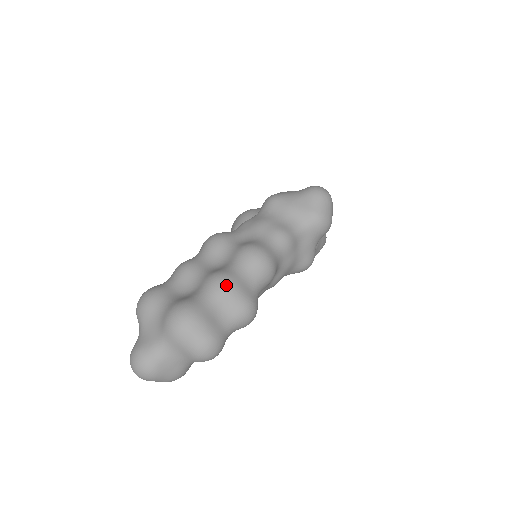
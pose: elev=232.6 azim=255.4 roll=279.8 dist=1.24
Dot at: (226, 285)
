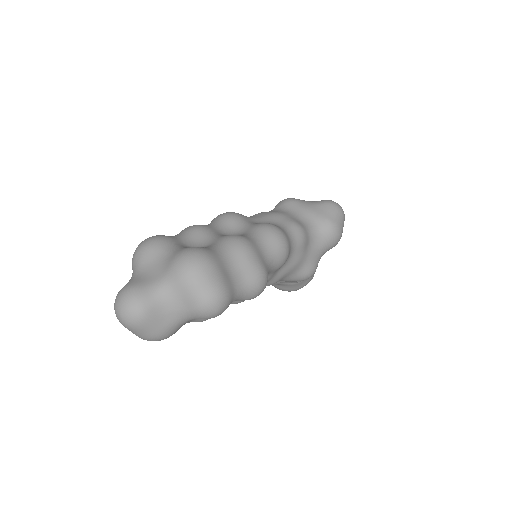
Dot at: (244, 245)
